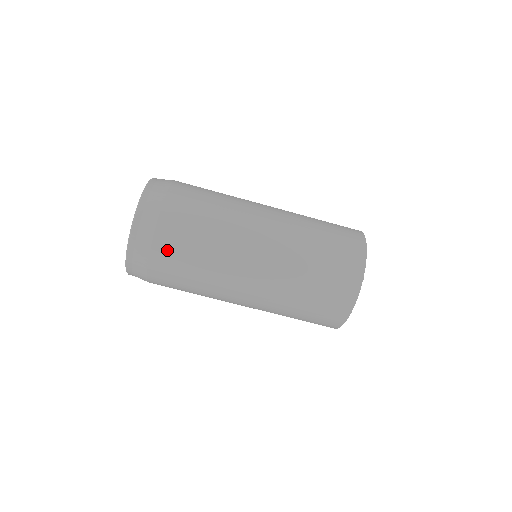
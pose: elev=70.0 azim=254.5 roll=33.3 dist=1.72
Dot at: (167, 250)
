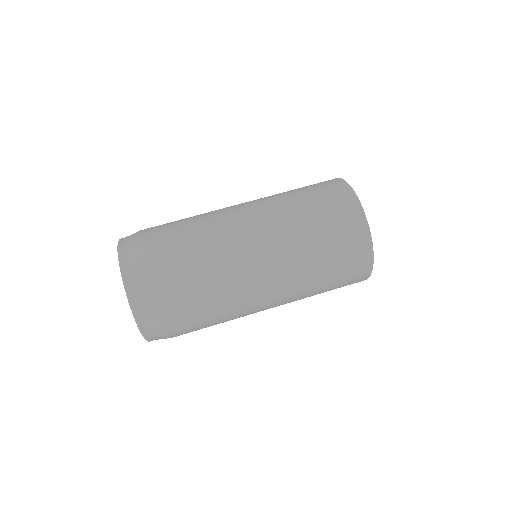
Dot at: (163, 265)
